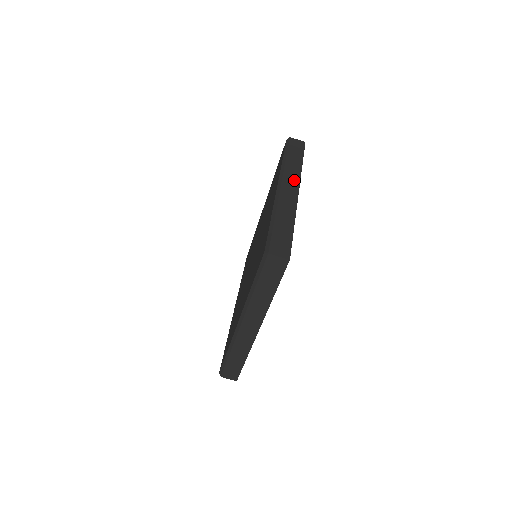
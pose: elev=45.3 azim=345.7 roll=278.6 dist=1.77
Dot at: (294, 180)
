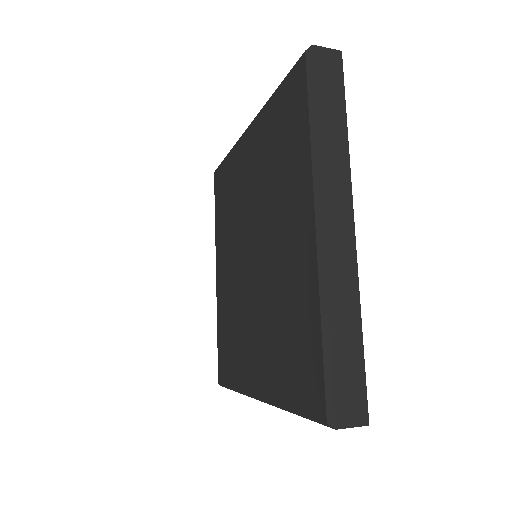
Dot at: (342, 194)
